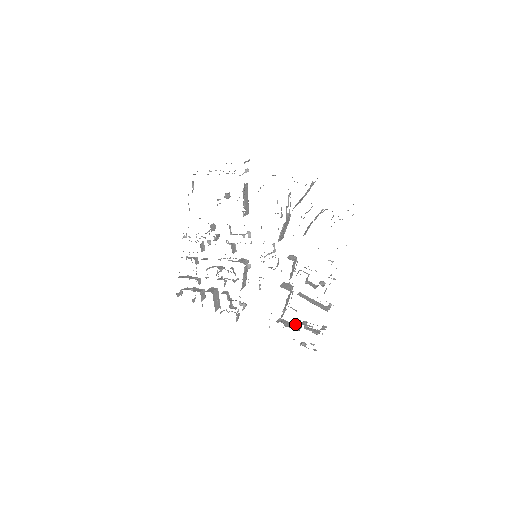
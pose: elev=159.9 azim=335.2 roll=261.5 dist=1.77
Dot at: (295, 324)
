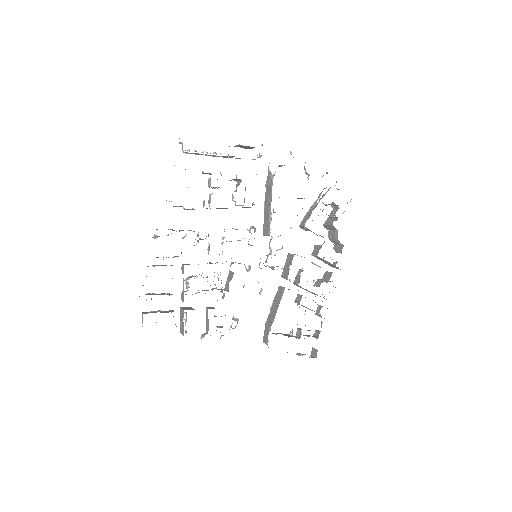
Dot at: (289, 334)
